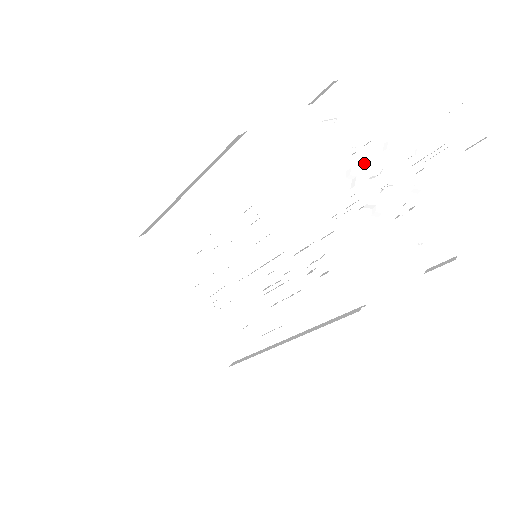
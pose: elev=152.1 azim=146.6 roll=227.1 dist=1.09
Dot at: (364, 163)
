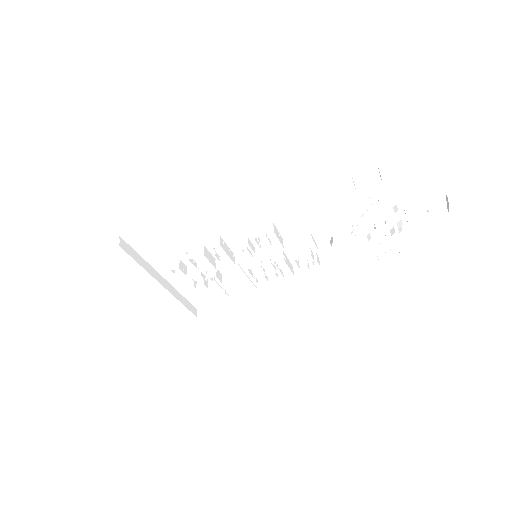
Dot at: (370, 212)
